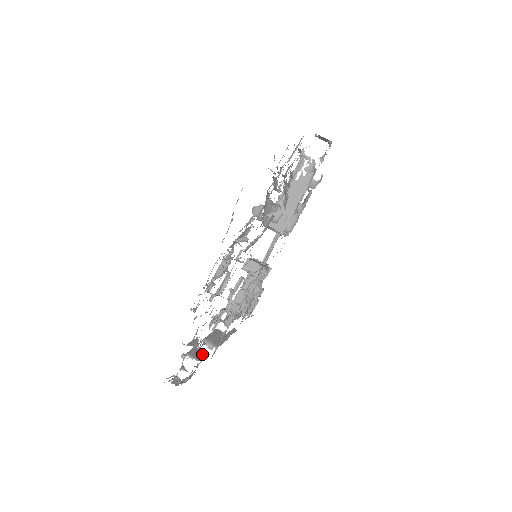
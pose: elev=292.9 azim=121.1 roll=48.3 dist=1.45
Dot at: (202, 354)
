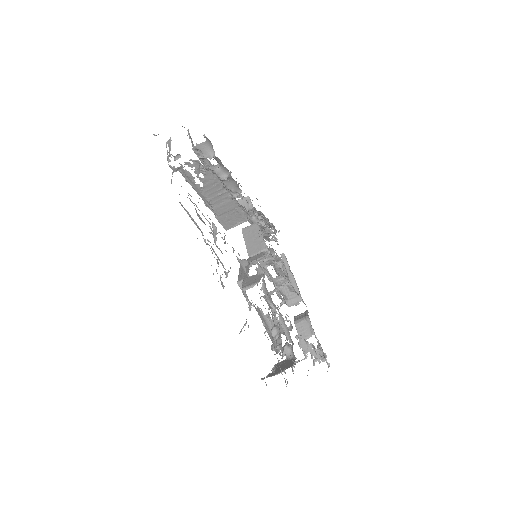
Dot at: (306, 325)
